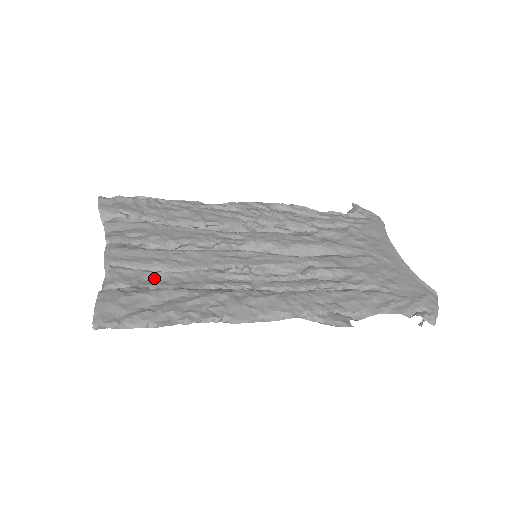
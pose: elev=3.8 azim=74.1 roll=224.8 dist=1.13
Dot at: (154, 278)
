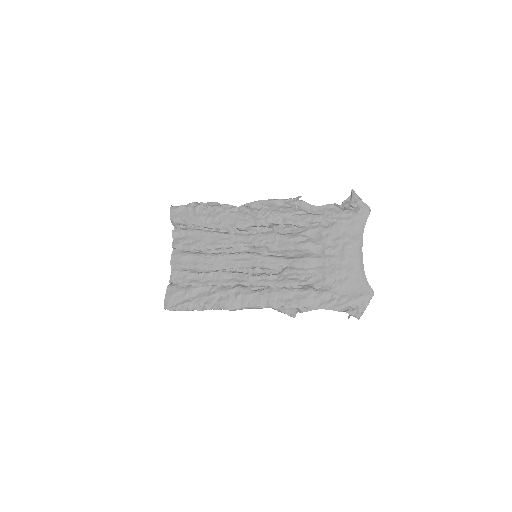
Dot at: (194, 277)
